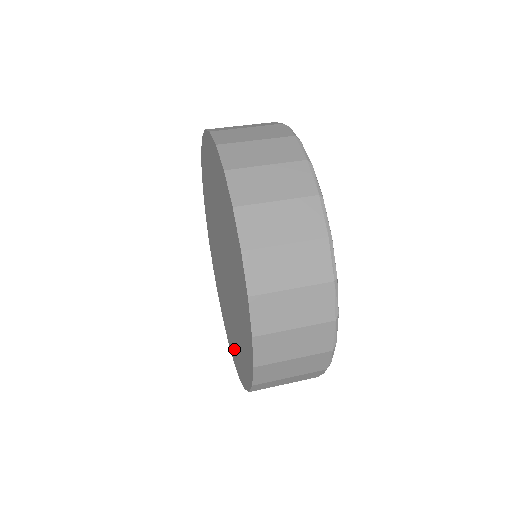
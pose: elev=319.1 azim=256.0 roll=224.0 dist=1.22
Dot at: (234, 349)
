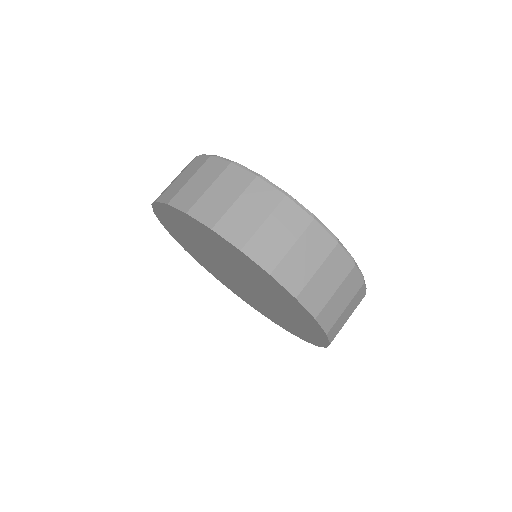
Dot at: (298, 331)
